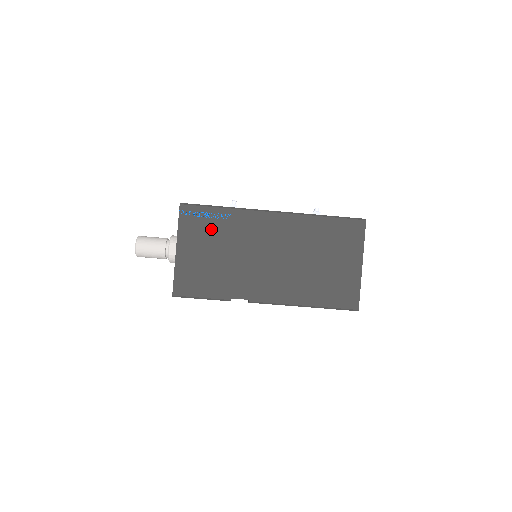
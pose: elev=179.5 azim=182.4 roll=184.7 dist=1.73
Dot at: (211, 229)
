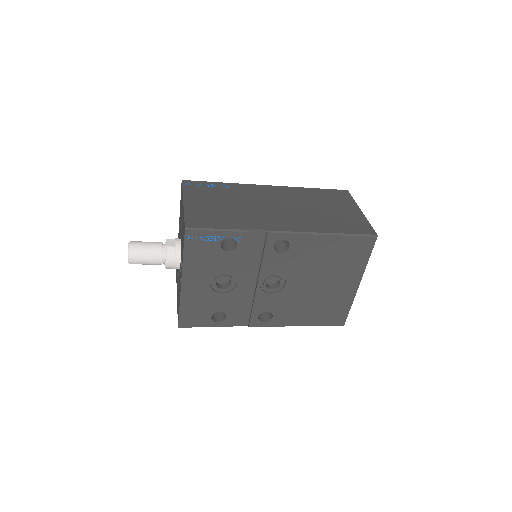
Dot at: (215, 192)
